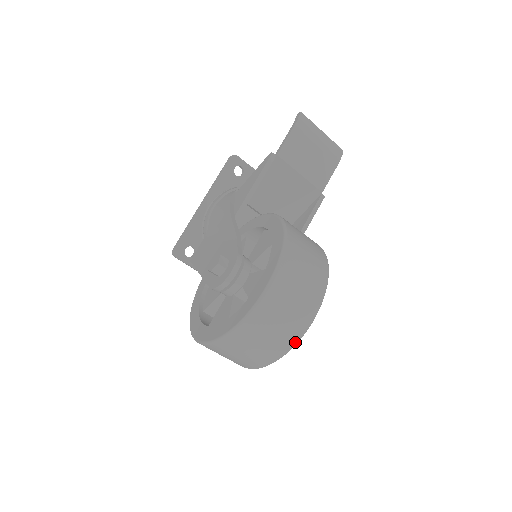
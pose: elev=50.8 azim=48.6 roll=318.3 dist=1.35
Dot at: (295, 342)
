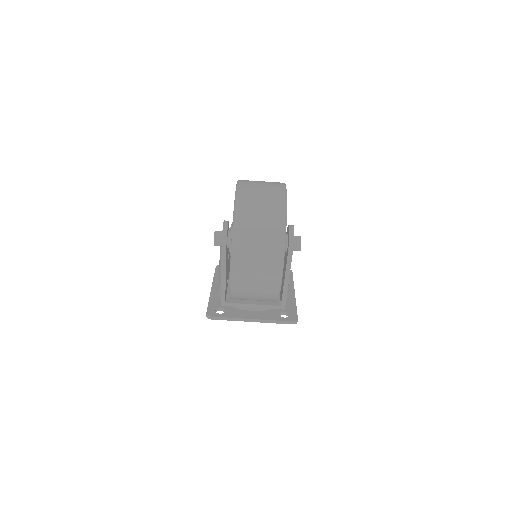
Dot at: (284, 199)
